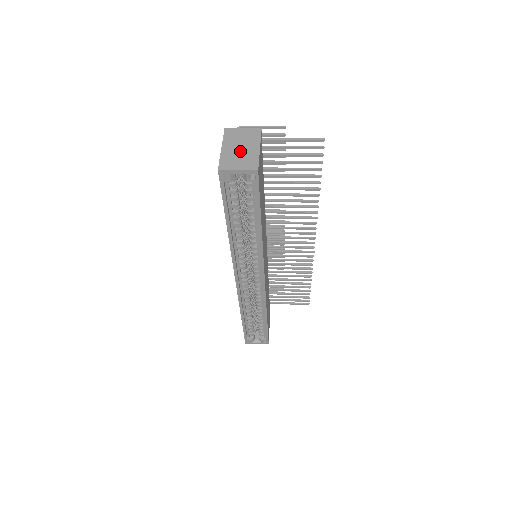
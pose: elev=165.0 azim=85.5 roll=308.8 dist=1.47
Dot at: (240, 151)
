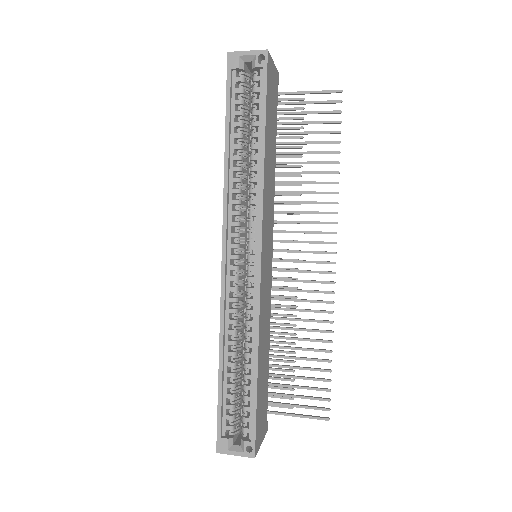
Dot at: occluded
